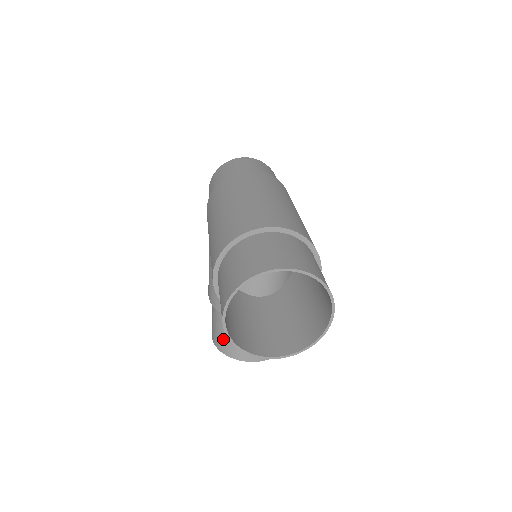
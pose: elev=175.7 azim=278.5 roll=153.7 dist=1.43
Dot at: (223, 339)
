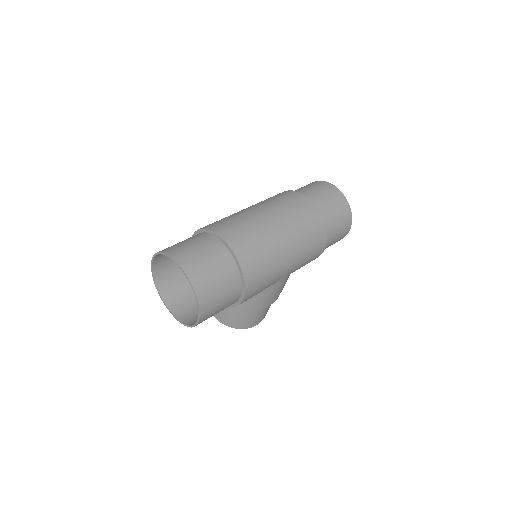
Dot at: occluded
